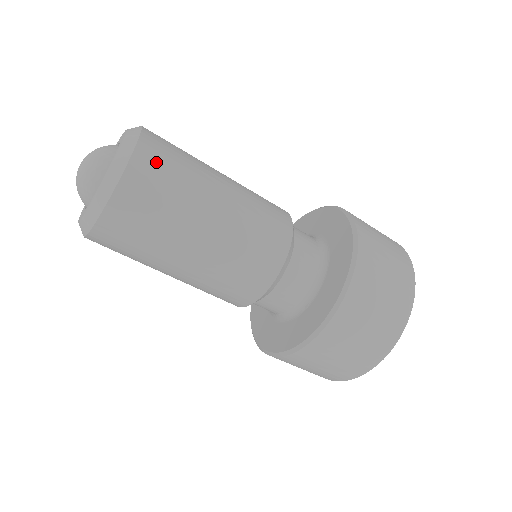
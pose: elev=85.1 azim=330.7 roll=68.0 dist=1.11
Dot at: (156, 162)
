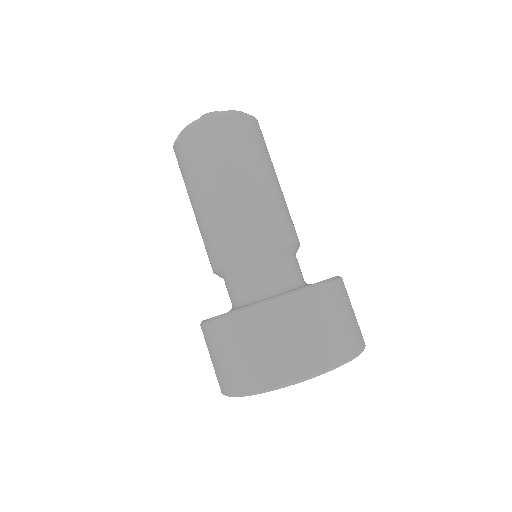
Dot at: (250, 129)
